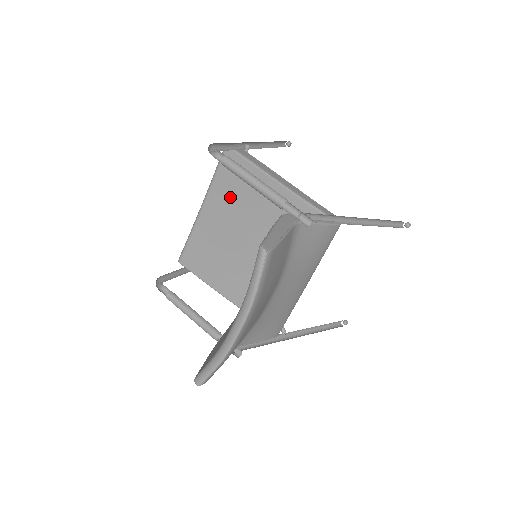
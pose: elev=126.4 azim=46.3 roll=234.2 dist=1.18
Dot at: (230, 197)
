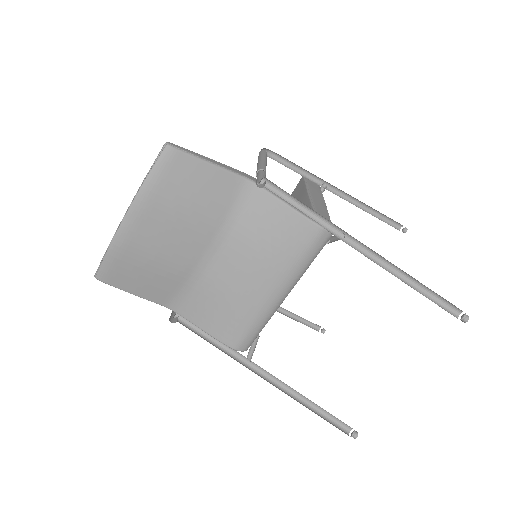
Dot at: occluded
